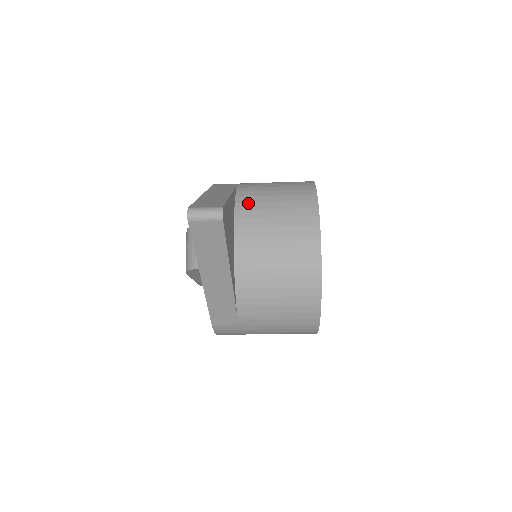
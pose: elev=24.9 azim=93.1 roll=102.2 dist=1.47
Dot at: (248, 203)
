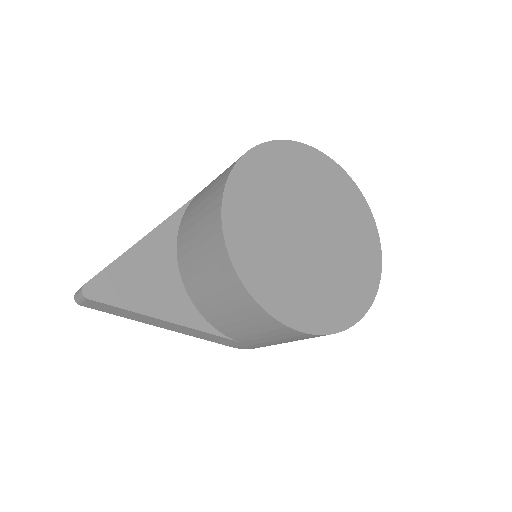
Dot at: (184, 224)
